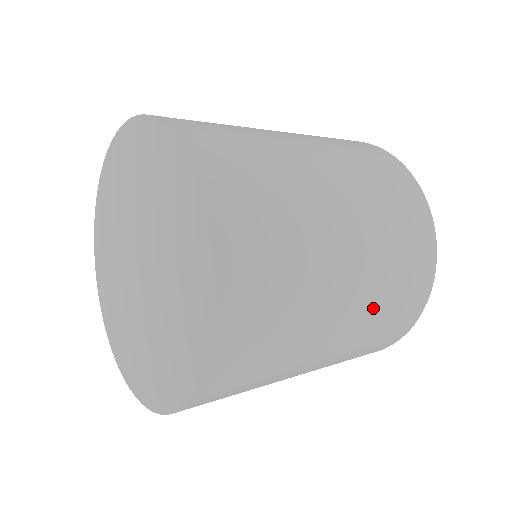
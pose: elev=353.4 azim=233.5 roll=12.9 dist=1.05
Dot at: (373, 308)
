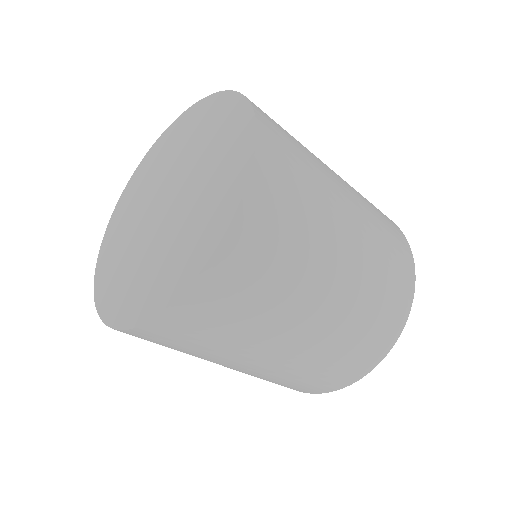
Dot at: (337, 333)
